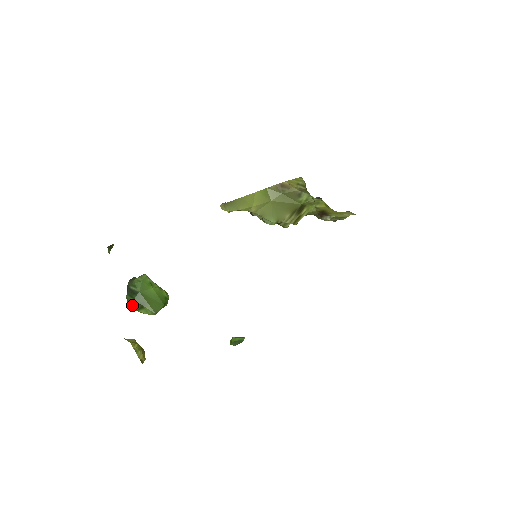
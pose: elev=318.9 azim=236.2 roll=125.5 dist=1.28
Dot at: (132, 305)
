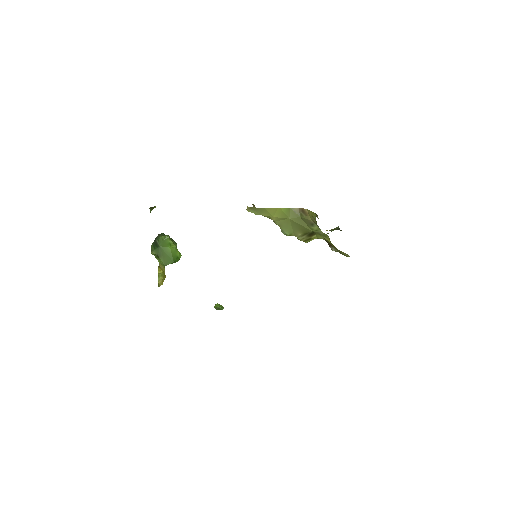
Dot at: (152, 253)
